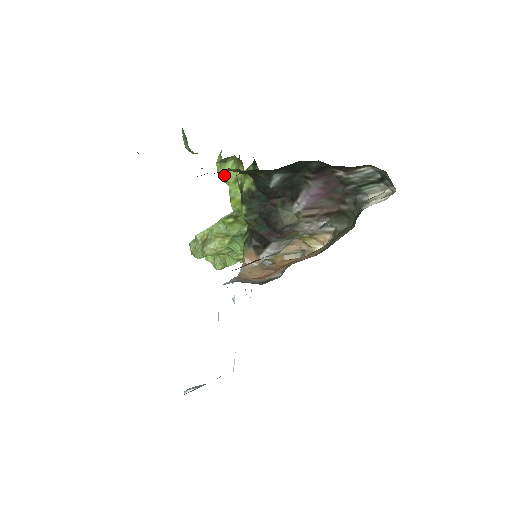
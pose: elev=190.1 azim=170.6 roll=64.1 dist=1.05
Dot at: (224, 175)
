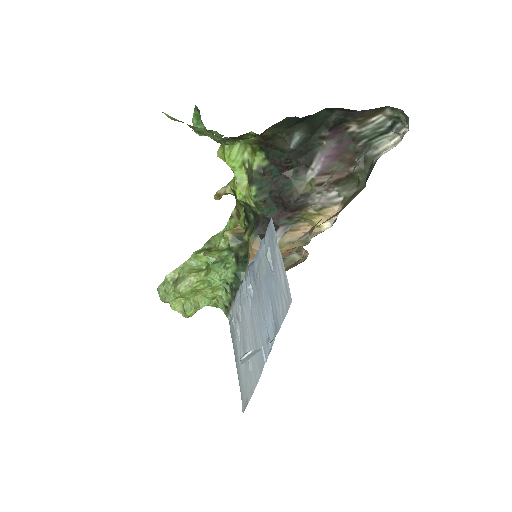
Dot at: (231, 159)
